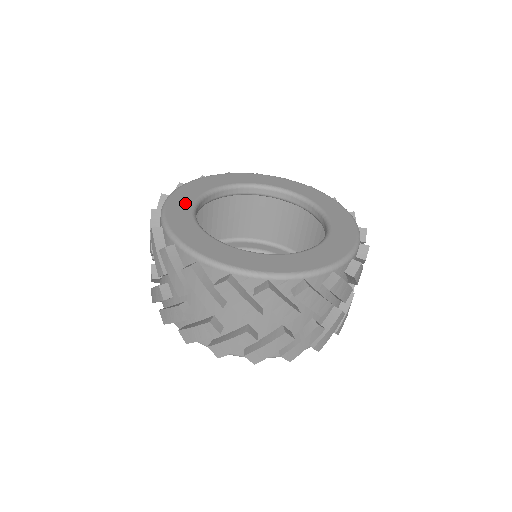
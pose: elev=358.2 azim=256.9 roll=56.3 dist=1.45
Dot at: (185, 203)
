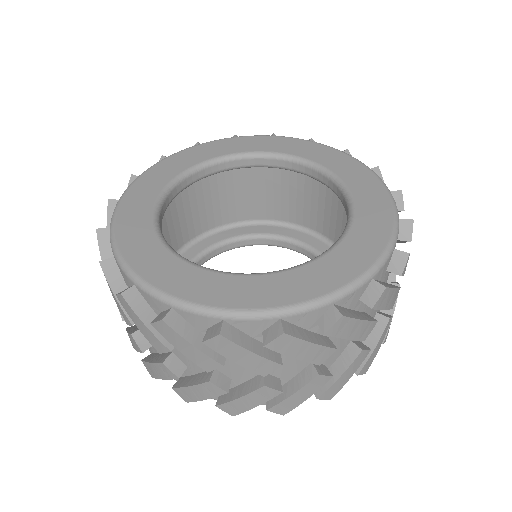
Dot at: (142, 232)
